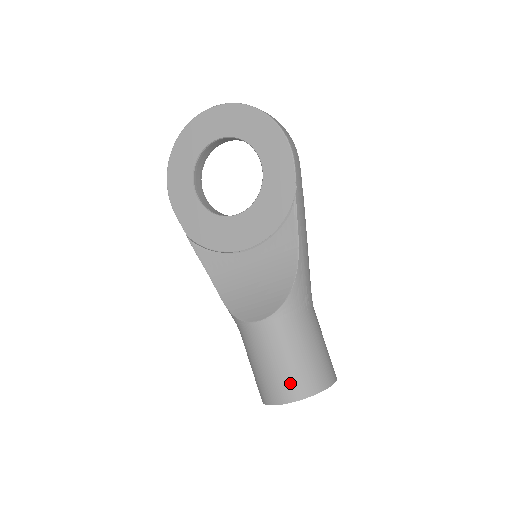
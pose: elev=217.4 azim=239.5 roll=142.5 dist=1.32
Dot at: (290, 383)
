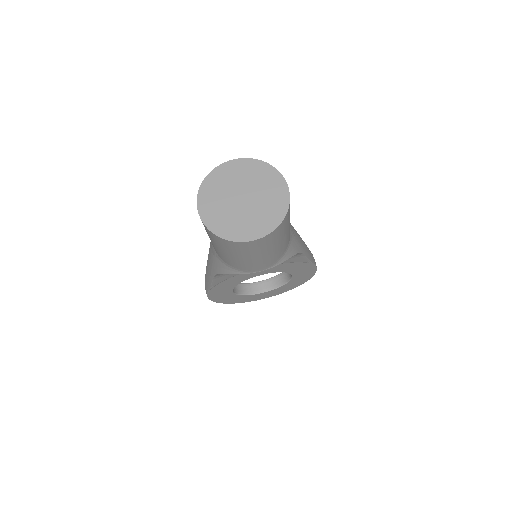
Dot at: occluded
